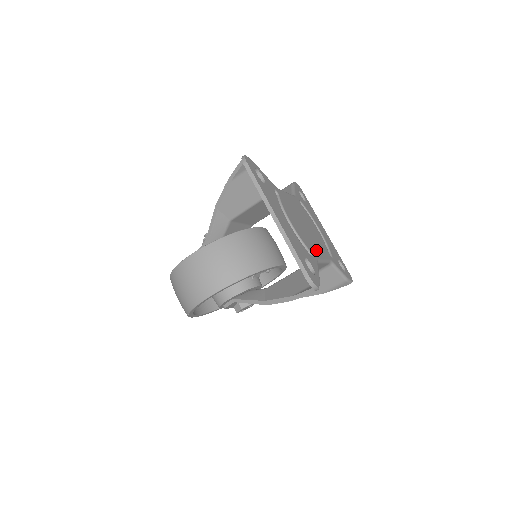
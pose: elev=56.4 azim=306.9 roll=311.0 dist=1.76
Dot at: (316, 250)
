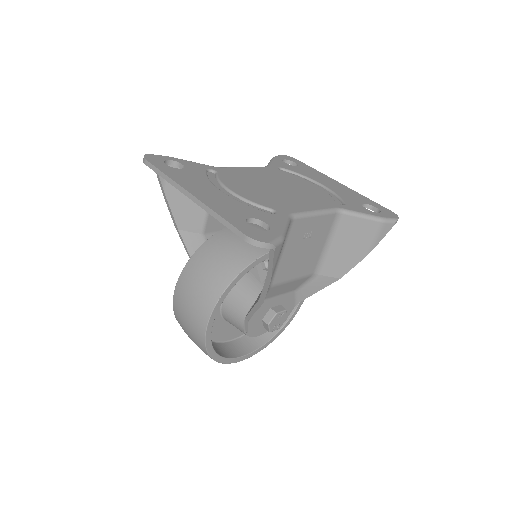
Dot at: (294, 205)
